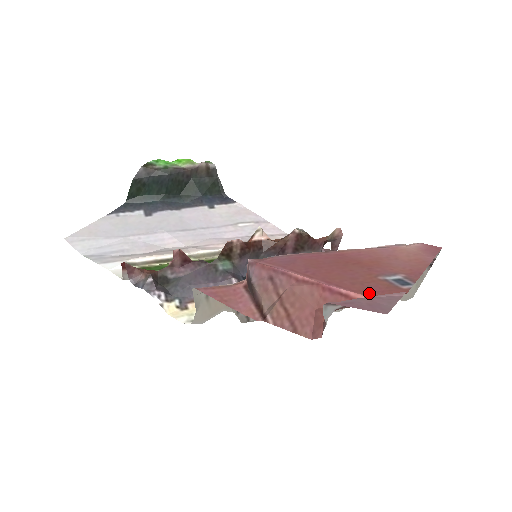
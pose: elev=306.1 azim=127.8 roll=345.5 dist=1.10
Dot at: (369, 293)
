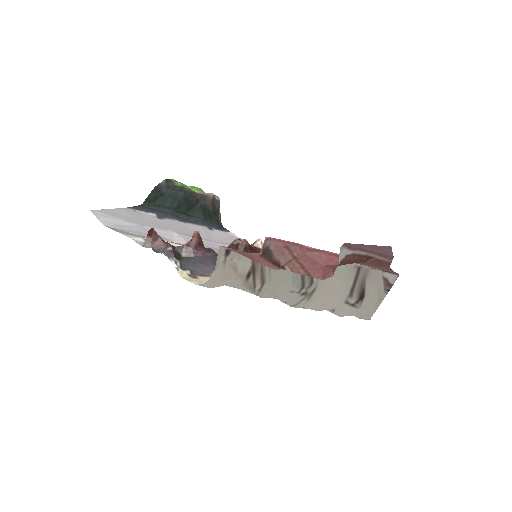
Dot at: occluded
